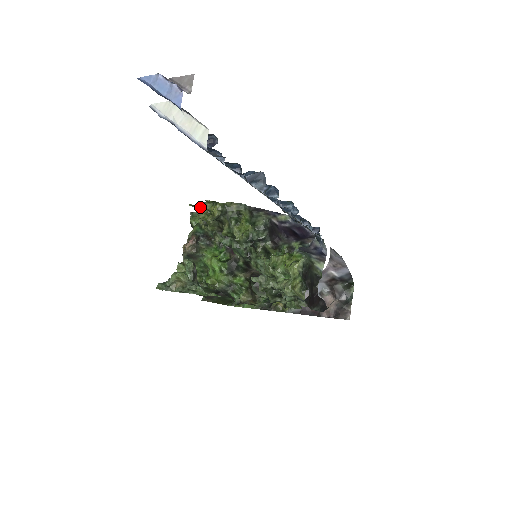
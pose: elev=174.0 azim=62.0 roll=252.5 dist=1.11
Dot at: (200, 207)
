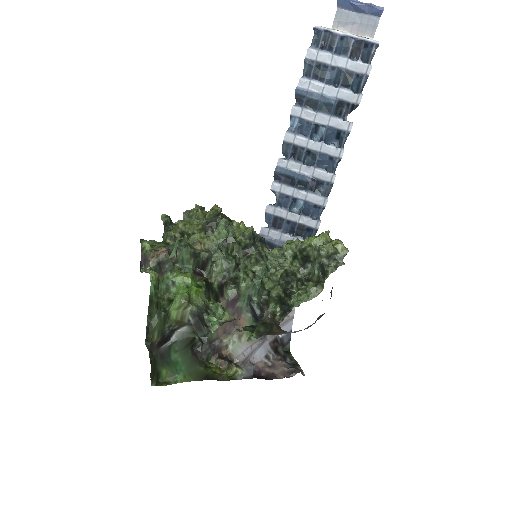
Dot at: (171, 222)
